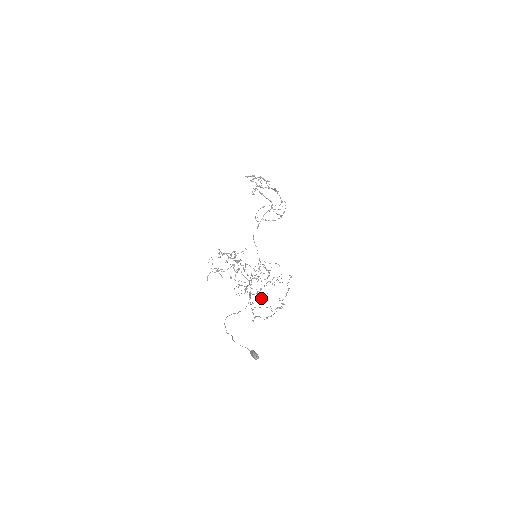
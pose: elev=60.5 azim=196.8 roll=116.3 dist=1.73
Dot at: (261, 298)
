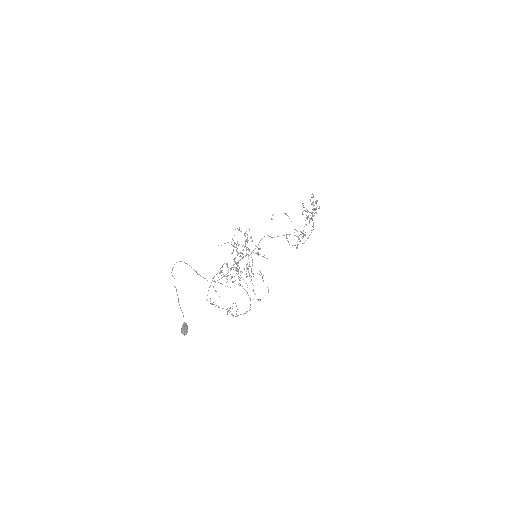
Dot at: occluded
